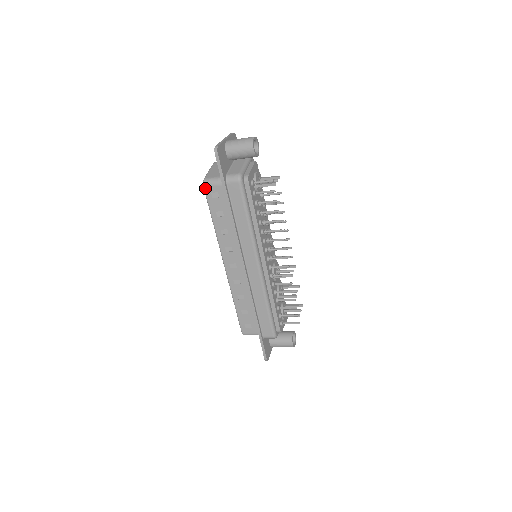
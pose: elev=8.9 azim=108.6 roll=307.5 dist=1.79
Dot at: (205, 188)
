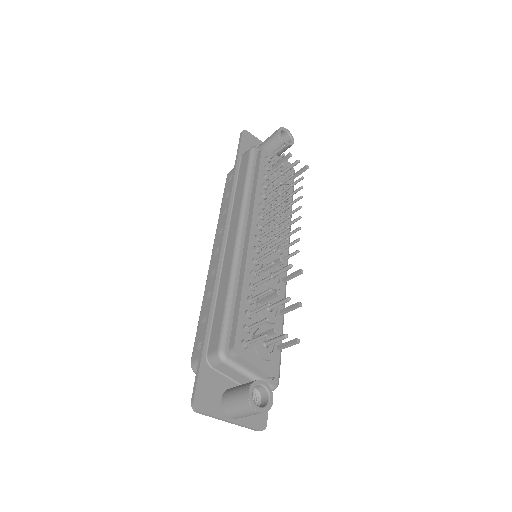
Dot at: (227, 175)
